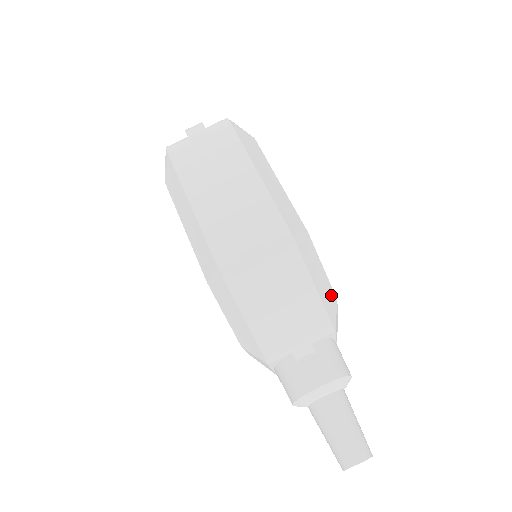
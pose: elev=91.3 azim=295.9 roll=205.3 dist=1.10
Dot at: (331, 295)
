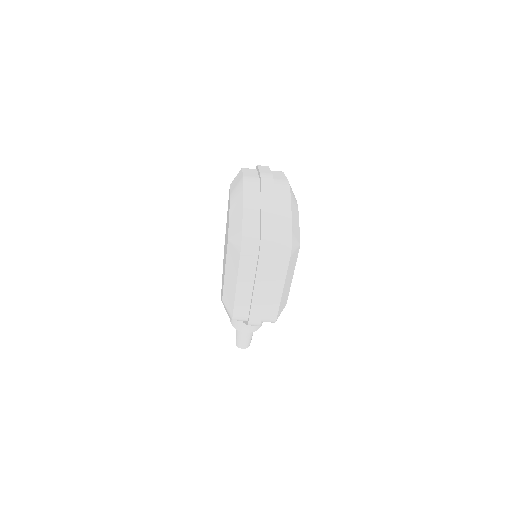
Dot at: occluded
